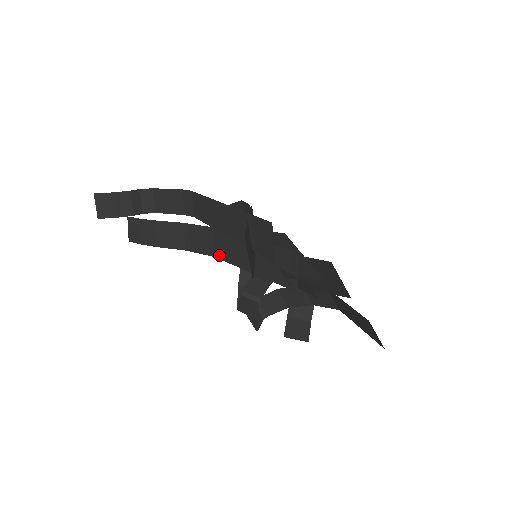
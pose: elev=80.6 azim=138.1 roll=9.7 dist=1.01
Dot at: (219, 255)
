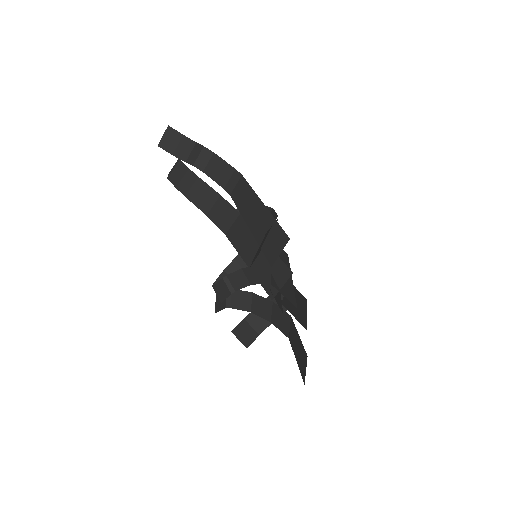
Dot at: (230, 236)
